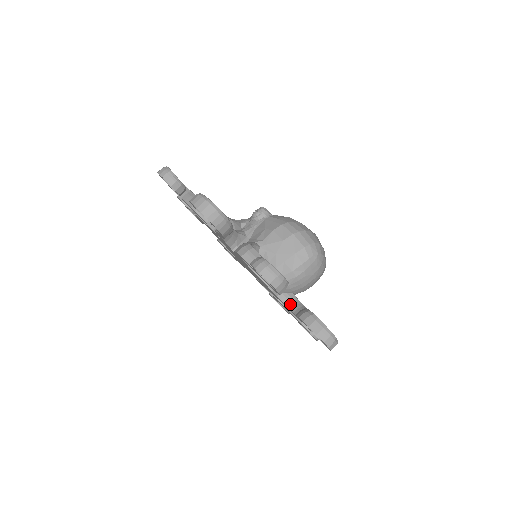
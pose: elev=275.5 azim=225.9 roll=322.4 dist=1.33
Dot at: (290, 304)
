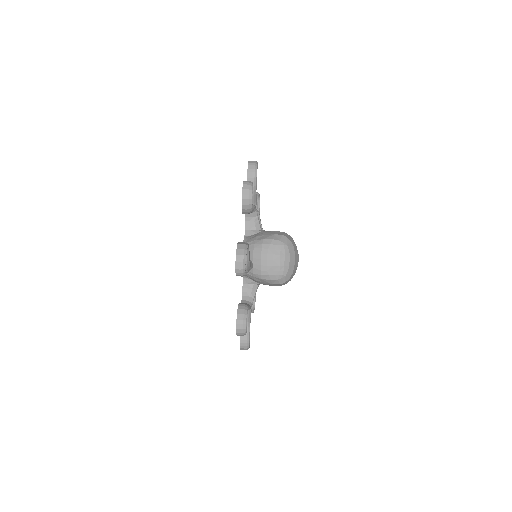
Dot at: occluded
